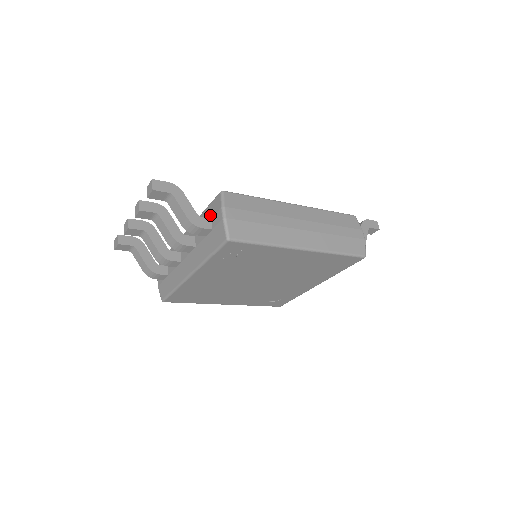
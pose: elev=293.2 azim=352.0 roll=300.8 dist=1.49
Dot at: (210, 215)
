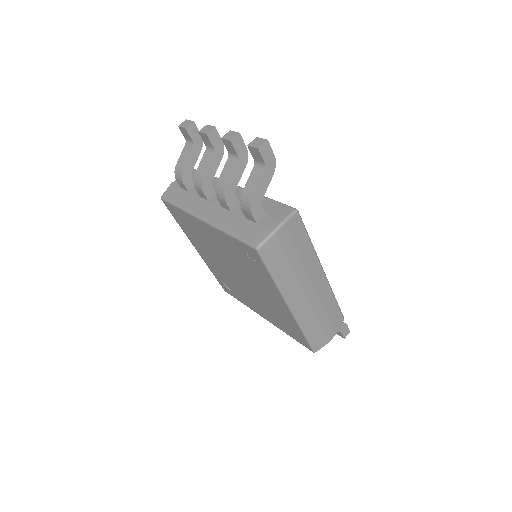
Dot at: (268, 211)
